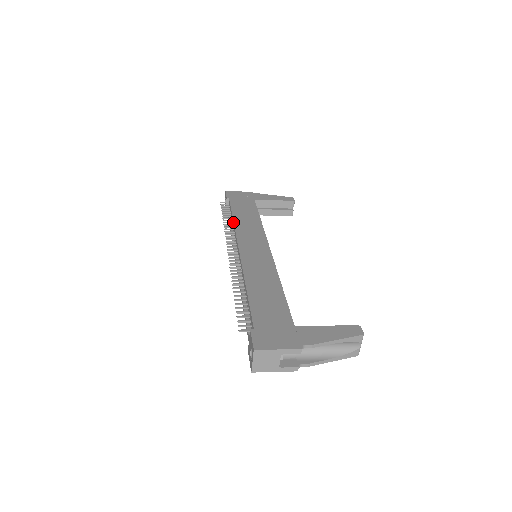
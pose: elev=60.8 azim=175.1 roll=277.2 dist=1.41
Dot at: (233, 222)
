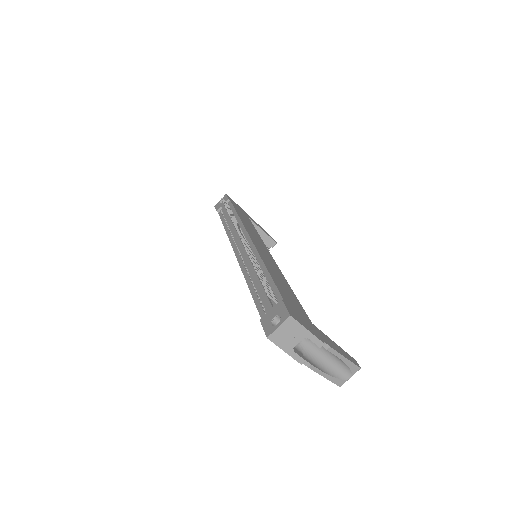
Dot at: (239, 218)
